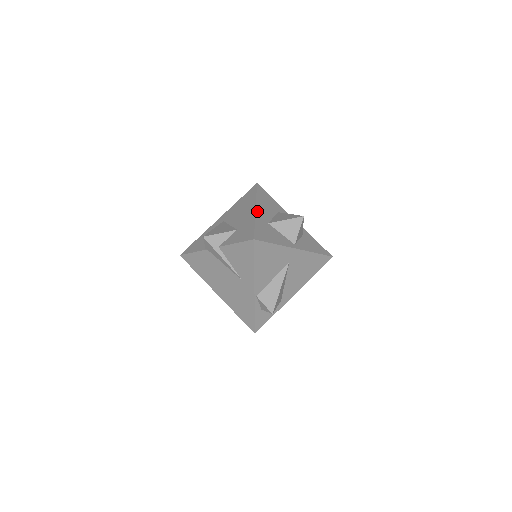
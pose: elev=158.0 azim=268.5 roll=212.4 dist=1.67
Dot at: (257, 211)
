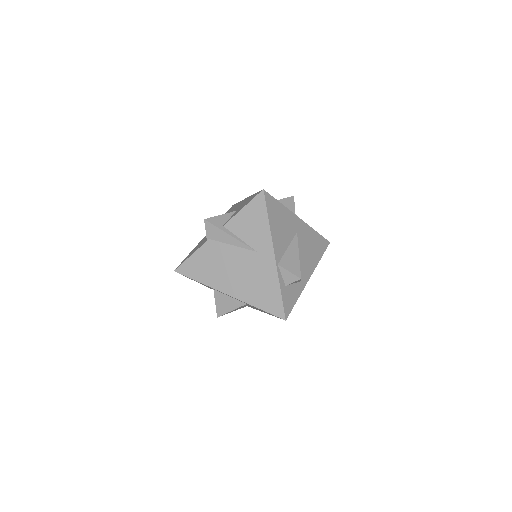
Dot at: occluded
